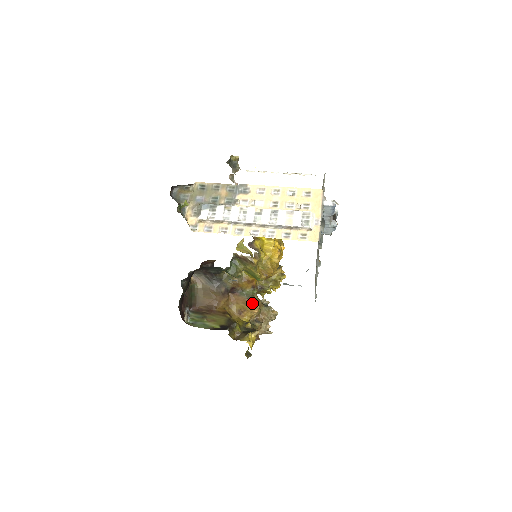
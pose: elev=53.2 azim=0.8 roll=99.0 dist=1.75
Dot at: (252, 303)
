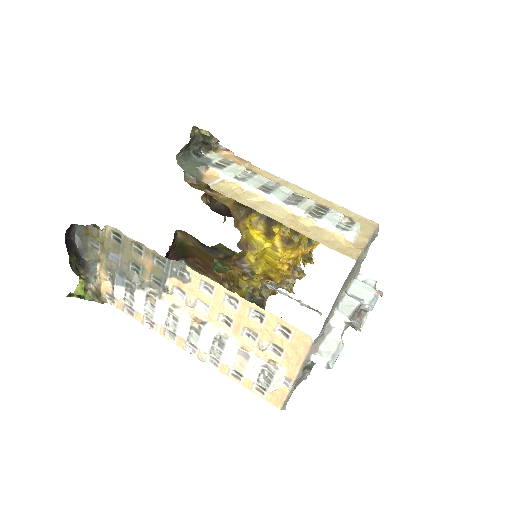
Dot at: occluded
